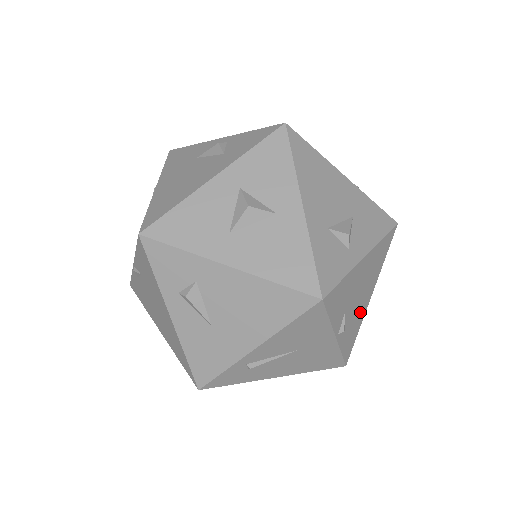
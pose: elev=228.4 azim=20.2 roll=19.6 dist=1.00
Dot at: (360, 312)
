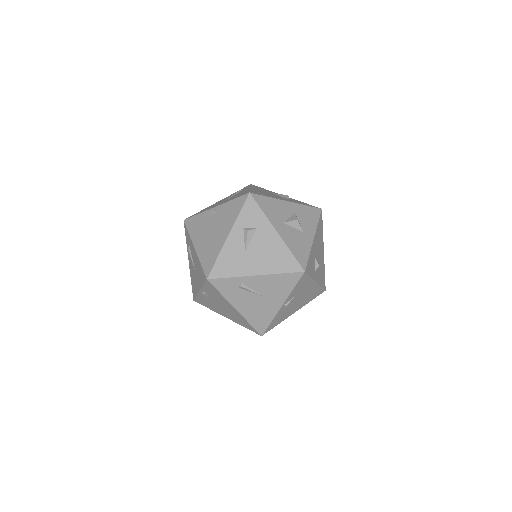
Dot at: (289, 312)
